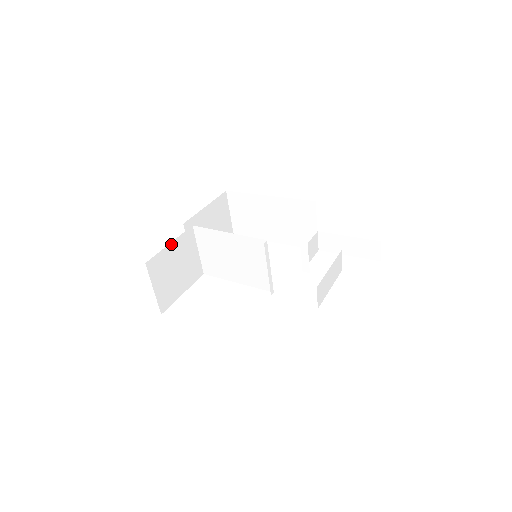
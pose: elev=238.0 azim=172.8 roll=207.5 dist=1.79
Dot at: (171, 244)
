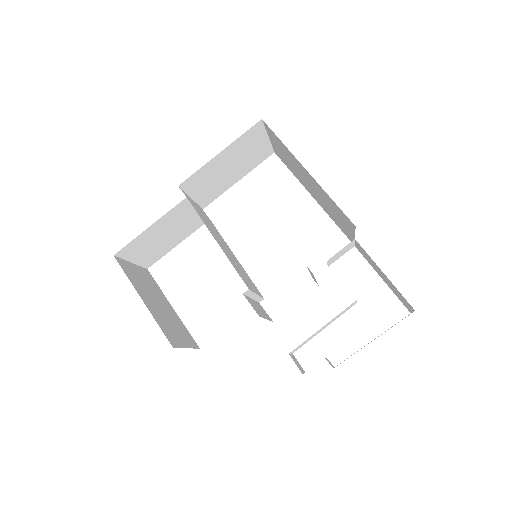
Dot at: (151, 226)
